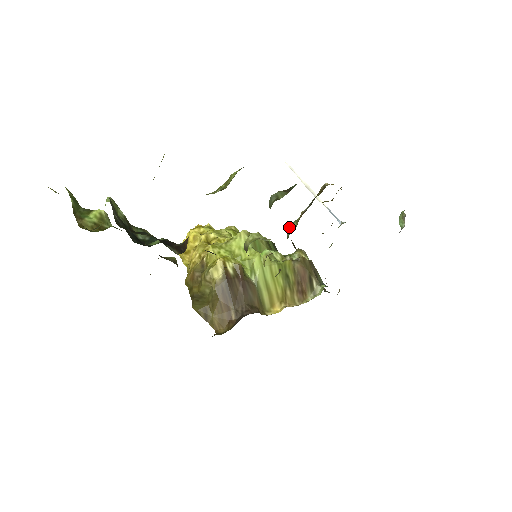
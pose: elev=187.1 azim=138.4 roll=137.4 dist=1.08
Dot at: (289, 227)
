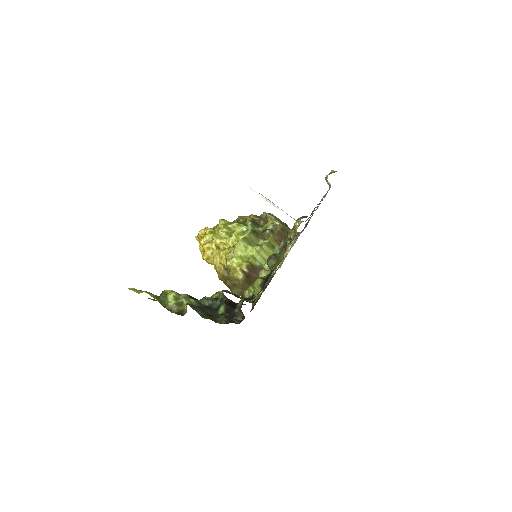
Dot at: (275, 251)
